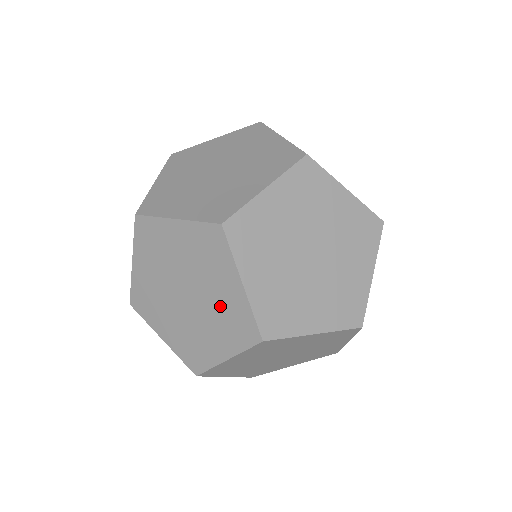
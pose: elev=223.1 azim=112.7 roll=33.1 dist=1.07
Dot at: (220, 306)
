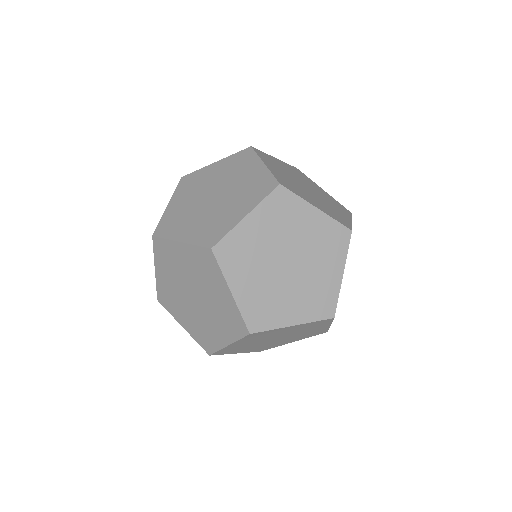
Dot at: (220, 215)
